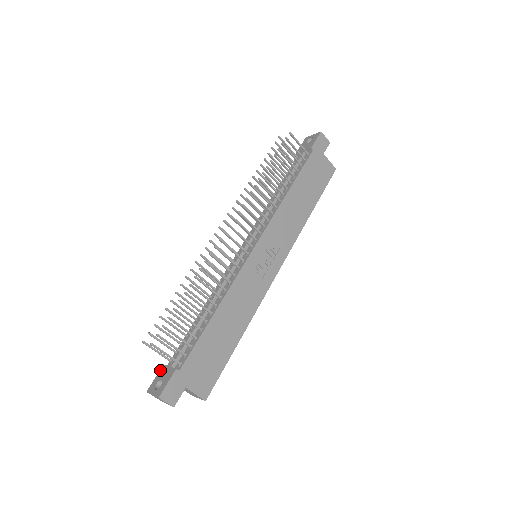
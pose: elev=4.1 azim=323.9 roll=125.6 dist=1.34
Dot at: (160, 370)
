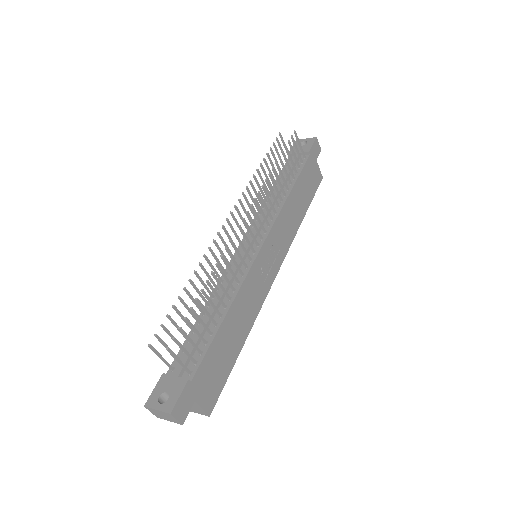
Dot at: (160, 380)
